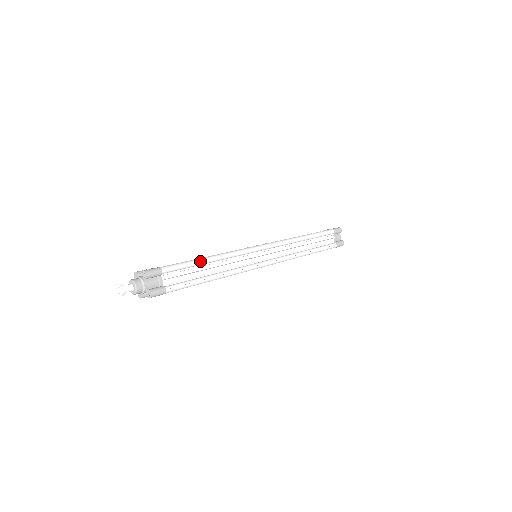
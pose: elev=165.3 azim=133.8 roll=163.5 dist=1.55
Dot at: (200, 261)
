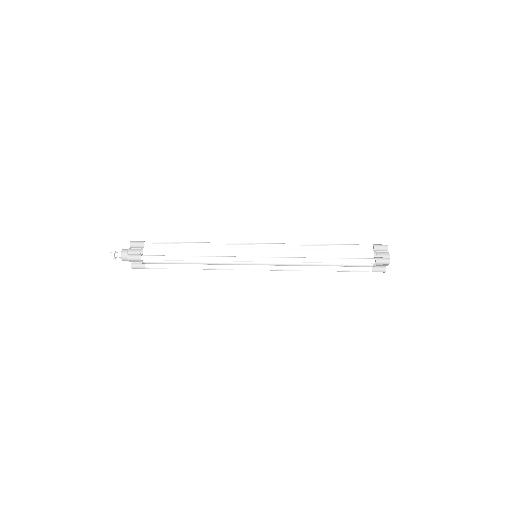
Dot at: (182, 243)
